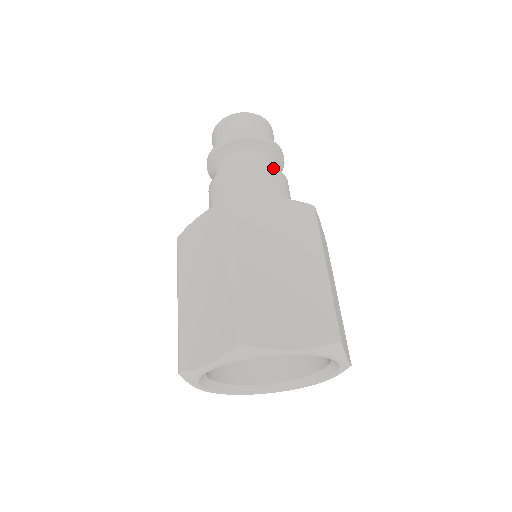
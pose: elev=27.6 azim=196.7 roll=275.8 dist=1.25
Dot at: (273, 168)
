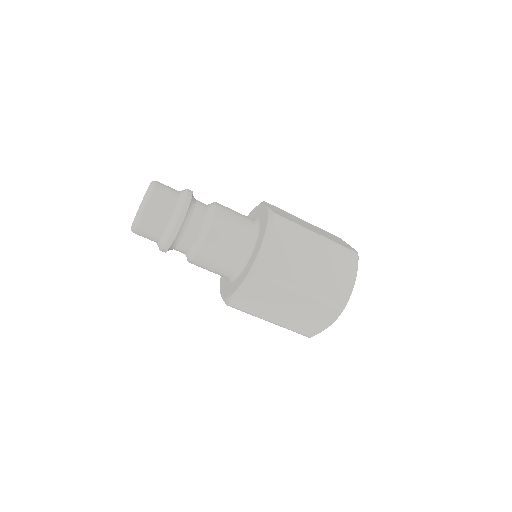
Dot at: (216, 214)
